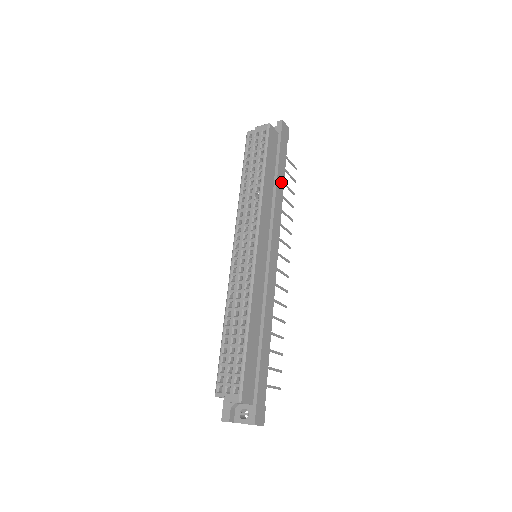
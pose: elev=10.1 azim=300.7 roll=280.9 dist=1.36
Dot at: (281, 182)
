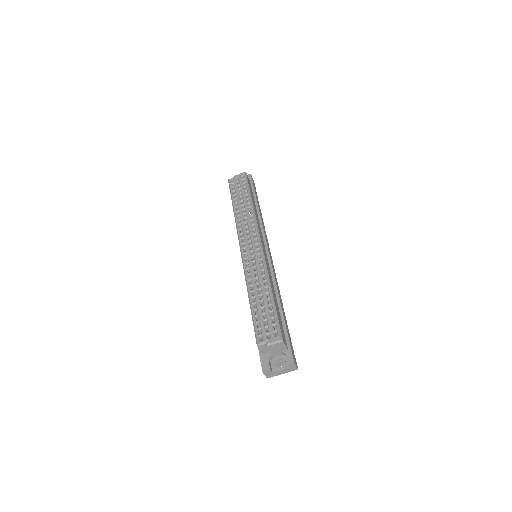
Dot at: (260, 211)
